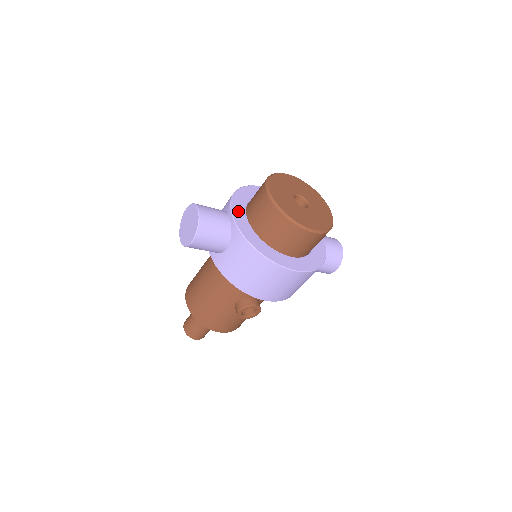
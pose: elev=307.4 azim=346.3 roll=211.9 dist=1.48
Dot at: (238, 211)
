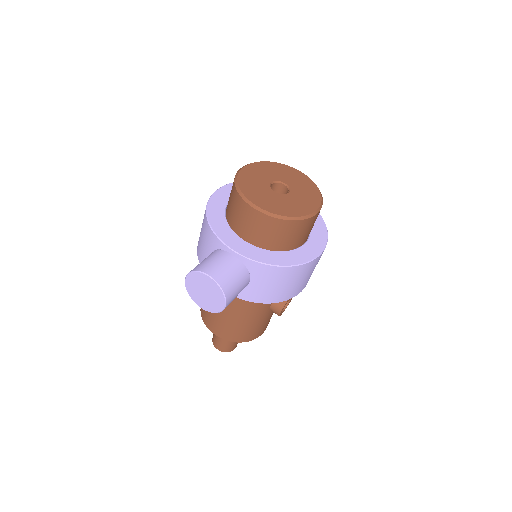
Dot at: (233, 242)
